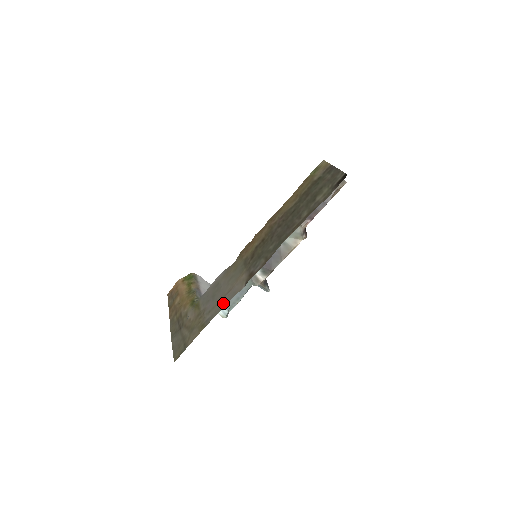
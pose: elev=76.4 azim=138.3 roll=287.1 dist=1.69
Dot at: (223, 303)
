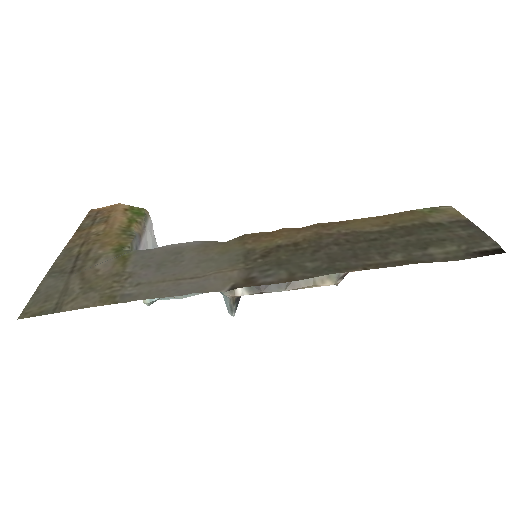
Dot at: (172, 289)
